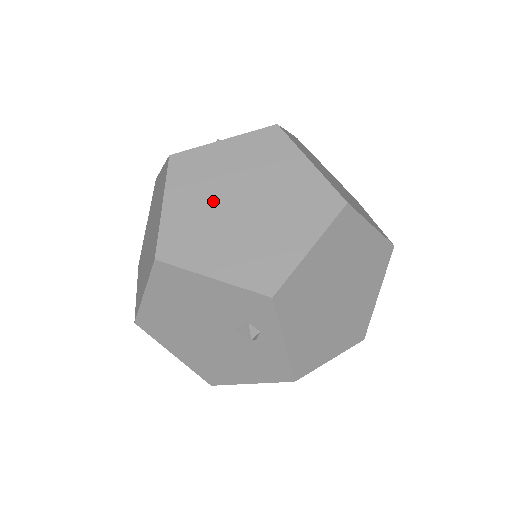
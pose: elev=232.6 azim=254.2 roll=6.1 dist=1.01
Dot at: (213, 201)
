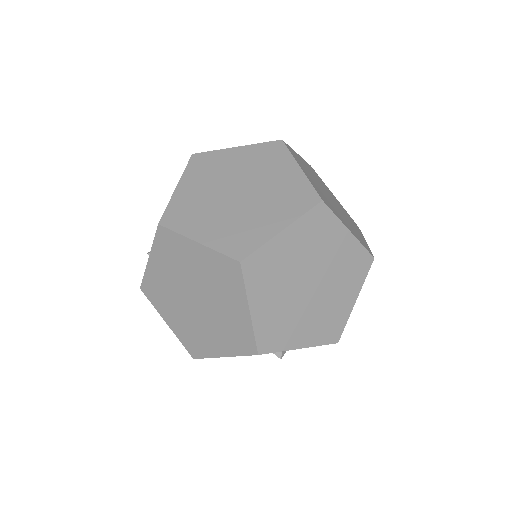
Dot at: (182, 307)
